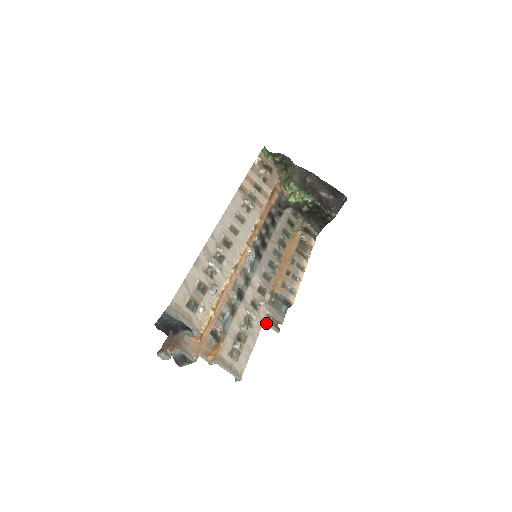
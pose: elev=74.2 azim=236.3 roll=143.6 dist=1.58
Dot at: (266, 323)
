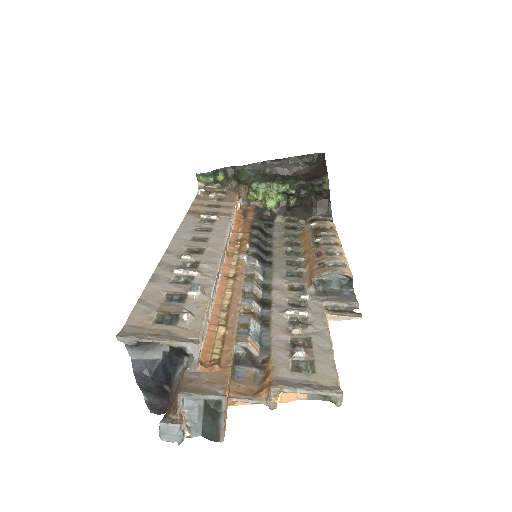
Dot at: (332, 316)
